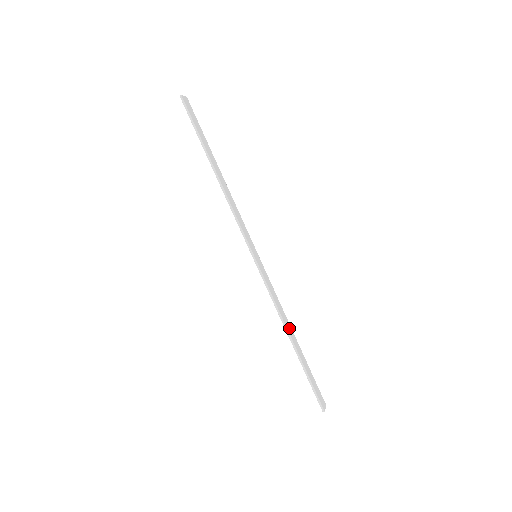
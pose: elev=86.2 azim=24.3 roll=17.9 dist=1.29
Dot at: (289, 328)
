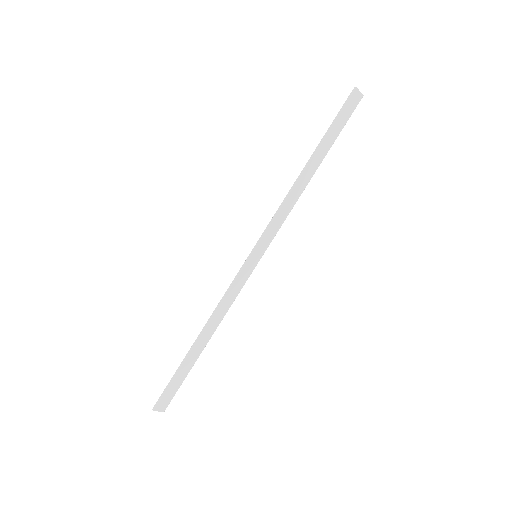
Dot at: (210, 330)
